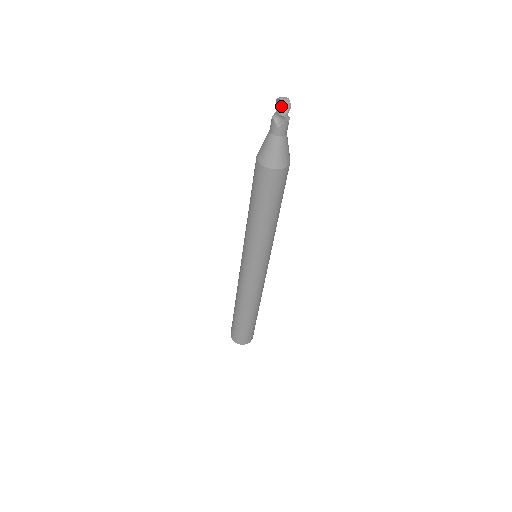
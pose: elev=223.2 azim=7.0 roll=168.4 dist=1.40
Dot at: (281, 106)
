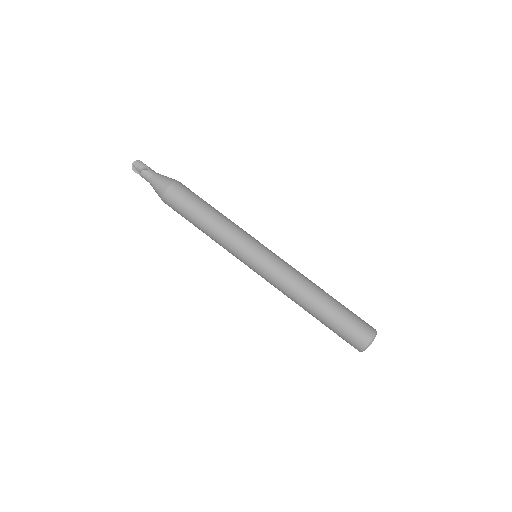
Dot at: (136, 163)
